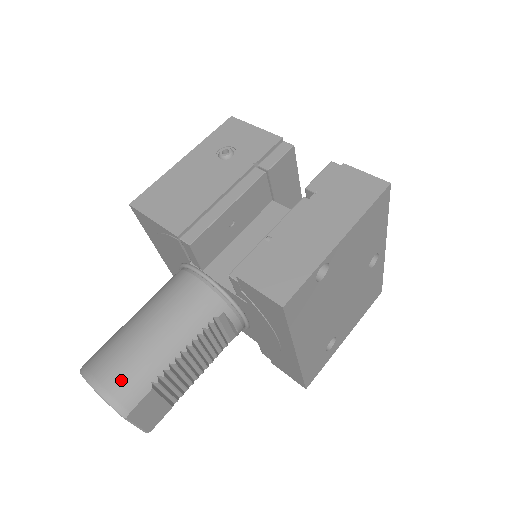
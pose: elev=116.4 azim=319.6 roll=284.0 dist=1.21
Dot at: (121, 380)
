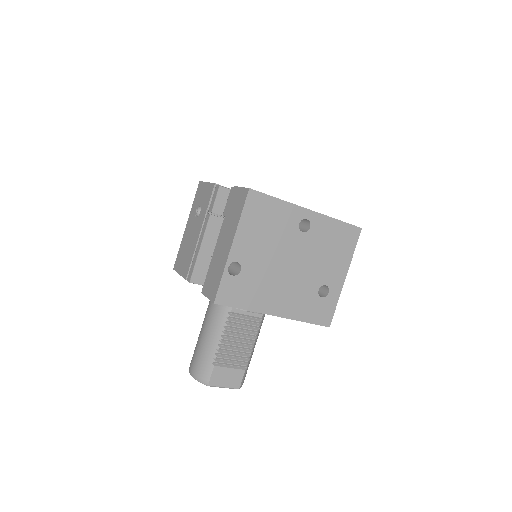
Dot at: (198, 367)
